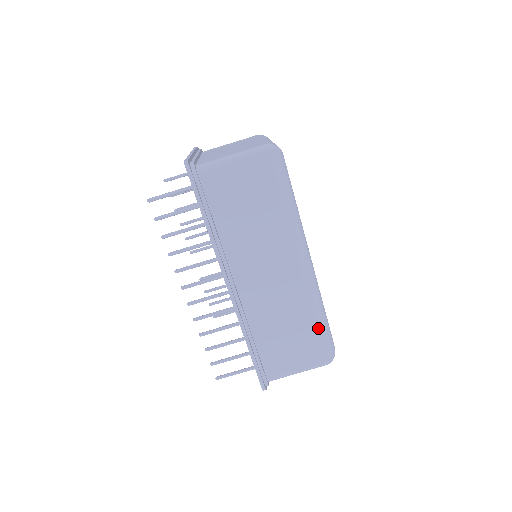
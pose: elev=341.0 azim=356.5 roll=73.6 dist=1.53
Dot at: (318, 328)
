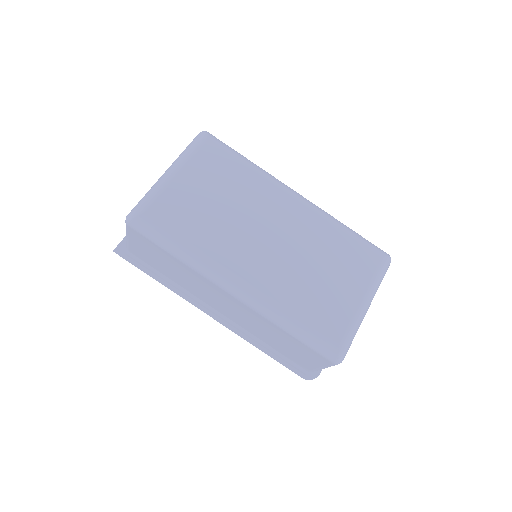
Dot at: (296, 338)
